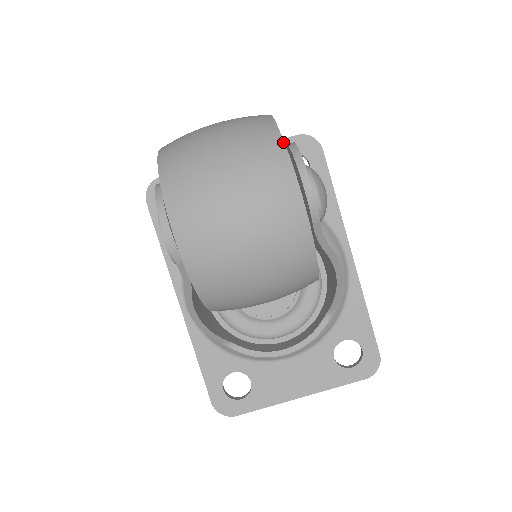
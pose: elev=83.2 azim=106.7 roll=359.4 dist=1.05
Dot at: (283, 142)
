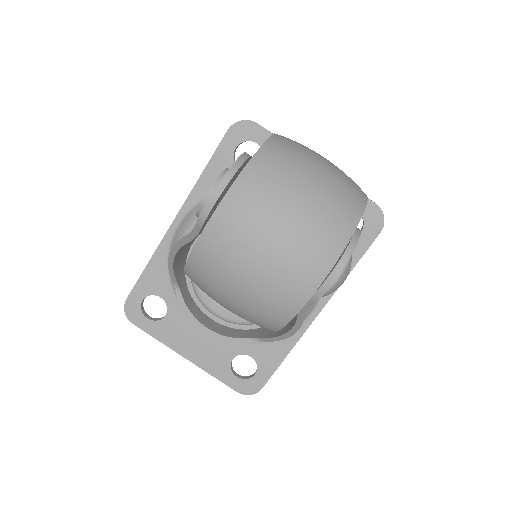
Dot at: (350, 238)
